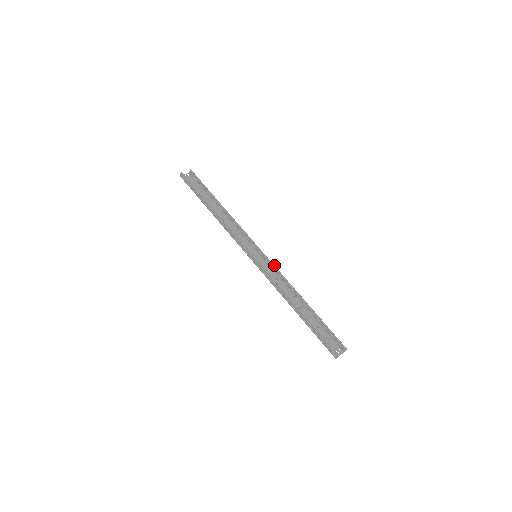
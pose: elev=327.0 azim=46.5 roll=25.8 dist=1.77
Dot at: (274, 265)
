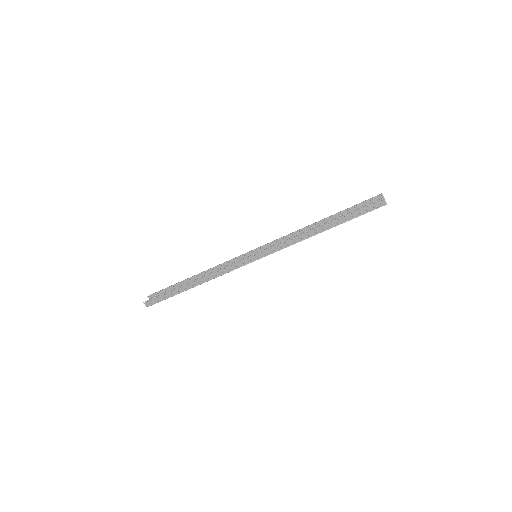
Dot at: (273, 241)
